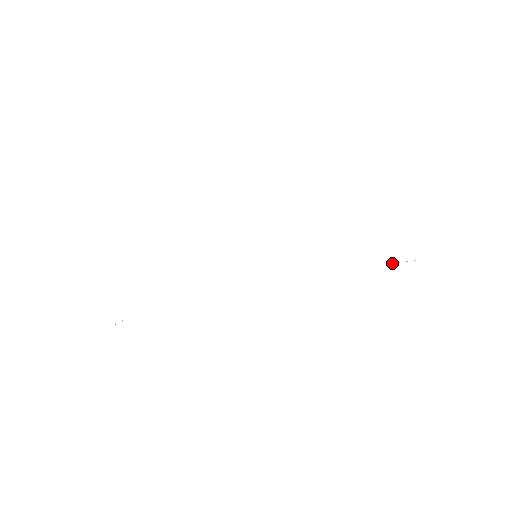
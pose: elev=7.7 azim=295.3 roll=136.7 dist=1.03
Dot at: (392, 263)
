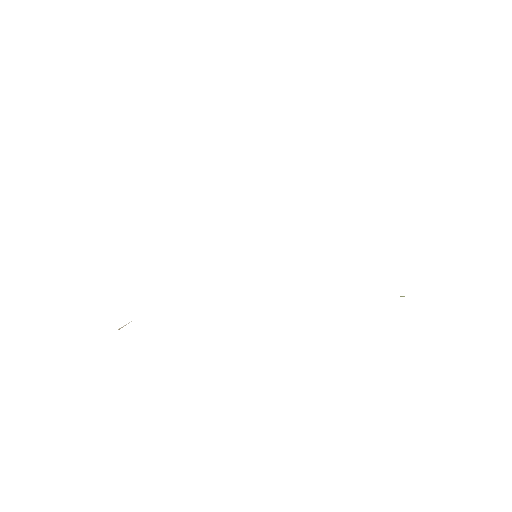
Dot at: occluded
